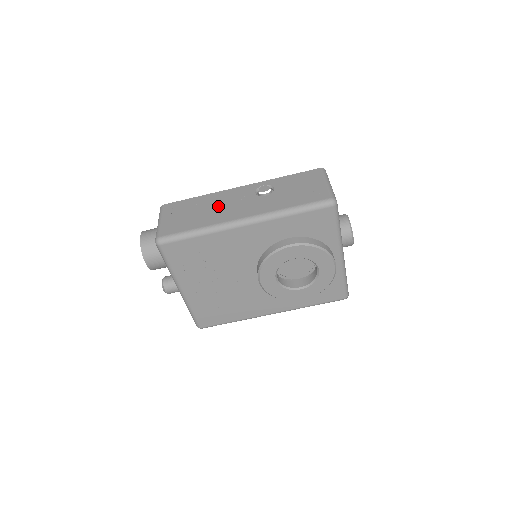
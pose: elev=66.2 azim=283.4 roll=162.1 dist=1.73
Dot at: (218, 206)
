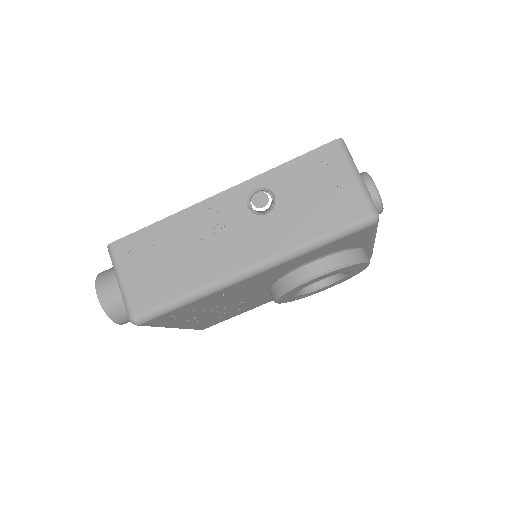
Dot at: (199, 243)
